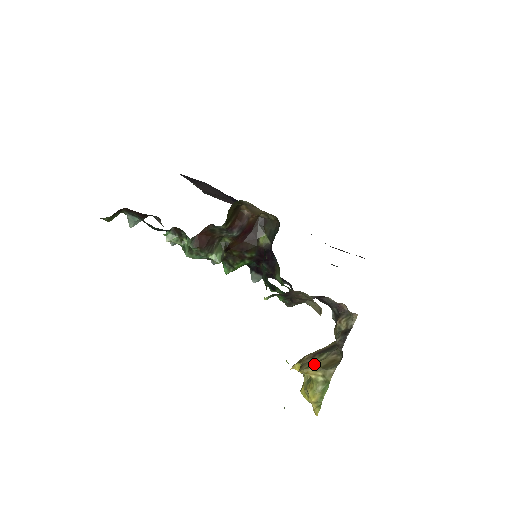
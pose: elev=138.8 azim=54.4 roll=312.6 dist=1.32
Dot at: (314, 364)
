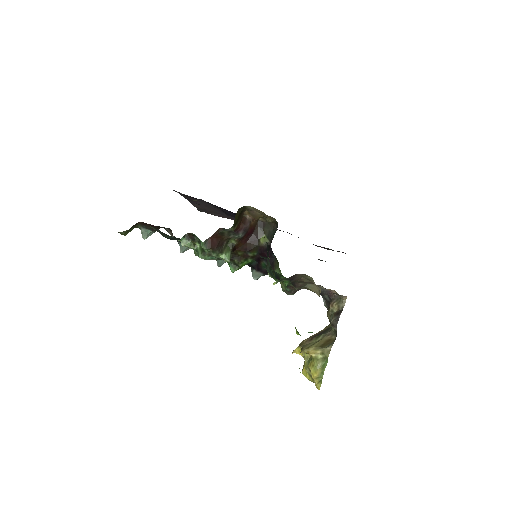
Dot at: (313, 344)
